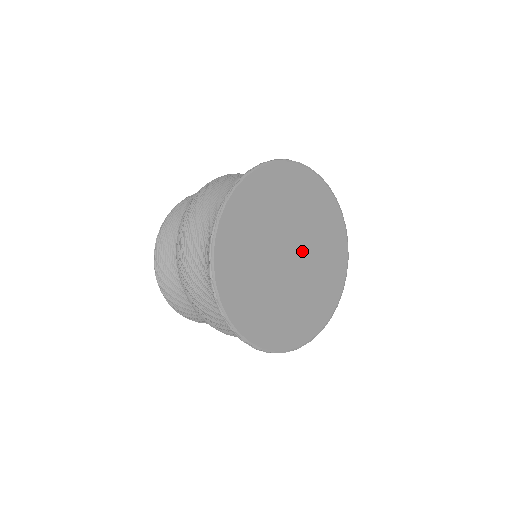
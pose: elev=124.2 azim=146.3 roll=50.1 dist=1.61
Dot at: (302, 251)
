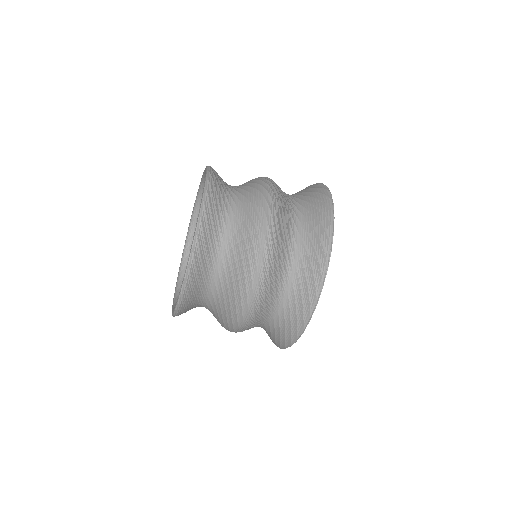
Dot at: occluded
